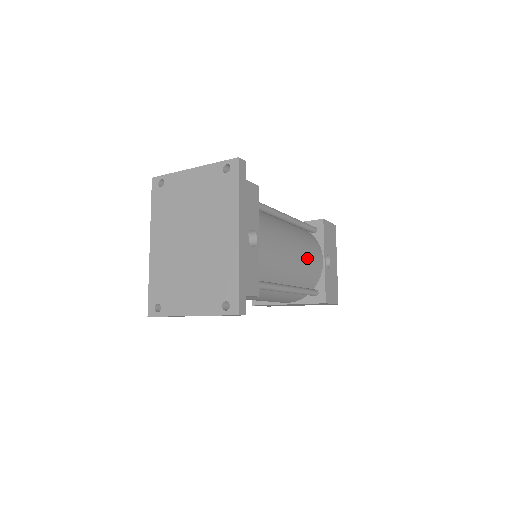
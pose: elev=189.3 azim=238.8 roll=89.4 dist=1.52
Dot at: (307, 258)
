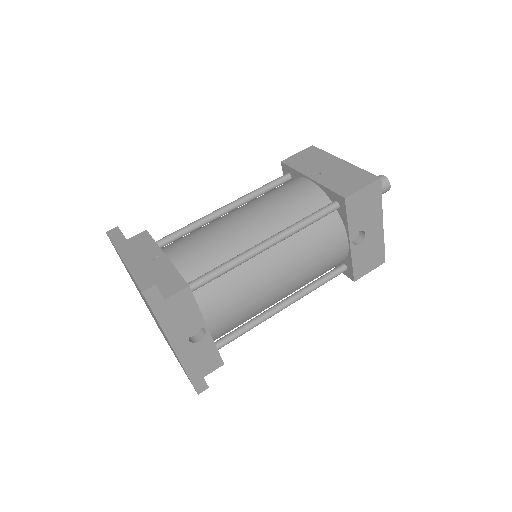
Dot at: (310, 267)
